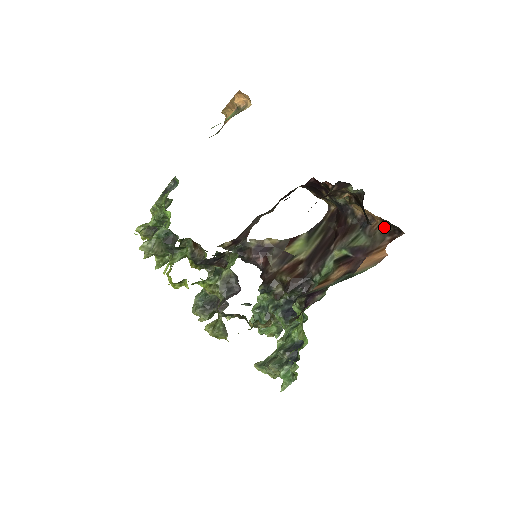
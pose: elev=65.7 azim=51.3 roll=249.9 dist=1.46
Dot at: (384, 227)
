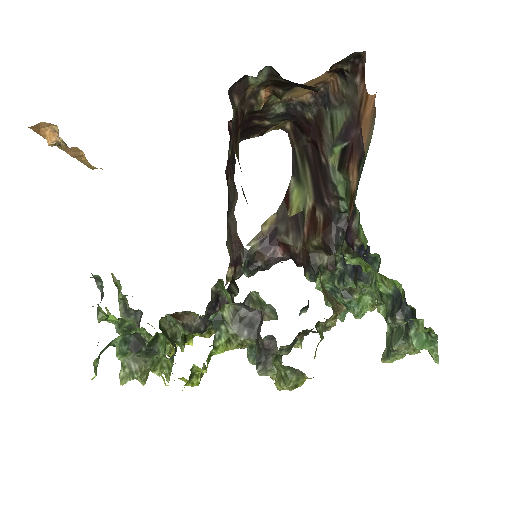
Dot at: (342, 76)
